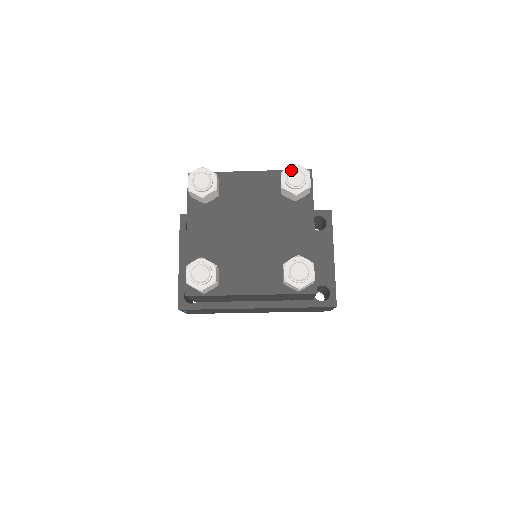
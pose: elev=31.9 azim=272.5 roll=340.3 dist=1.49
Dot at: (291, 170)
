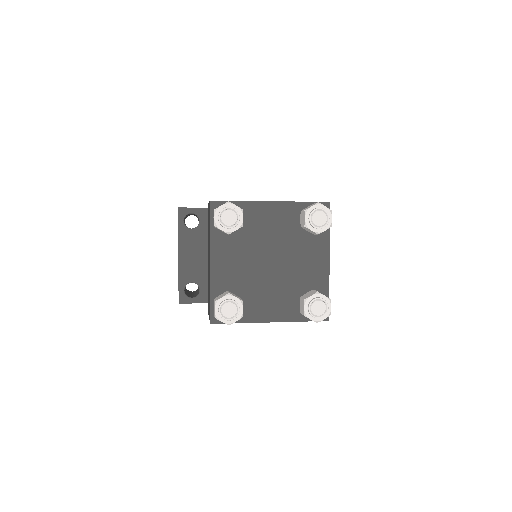
Dot at: (315, 210)
